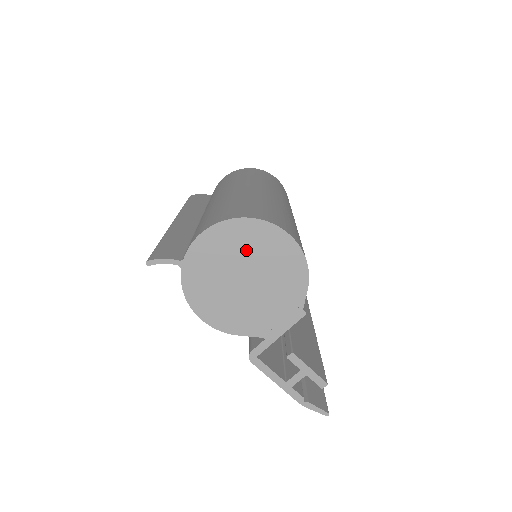
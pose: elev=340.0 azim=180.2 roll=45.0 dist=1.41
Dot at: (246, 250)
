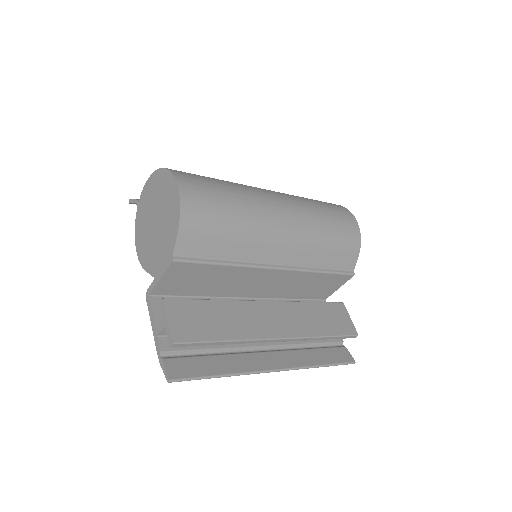
Dot at: (159, 195)
